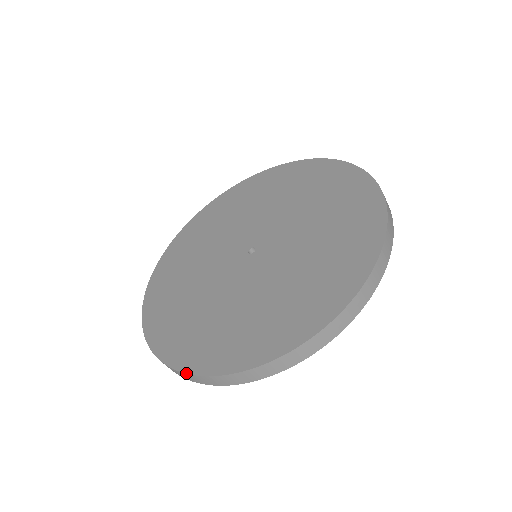
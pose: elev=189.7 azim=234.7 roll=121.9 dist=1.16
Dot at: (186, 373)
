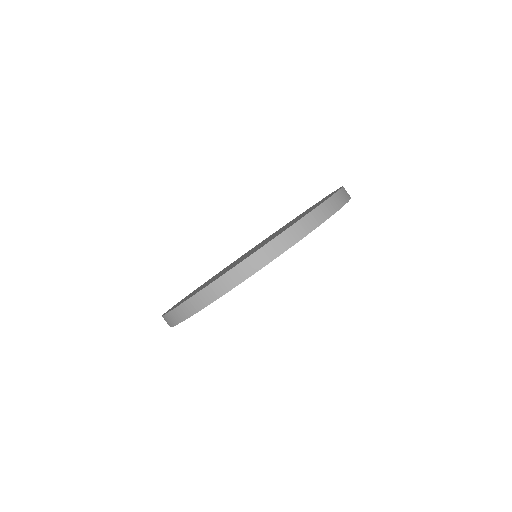
Dot at: occluded
